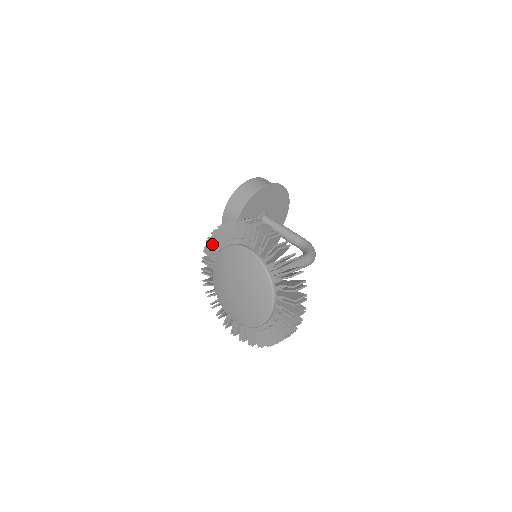
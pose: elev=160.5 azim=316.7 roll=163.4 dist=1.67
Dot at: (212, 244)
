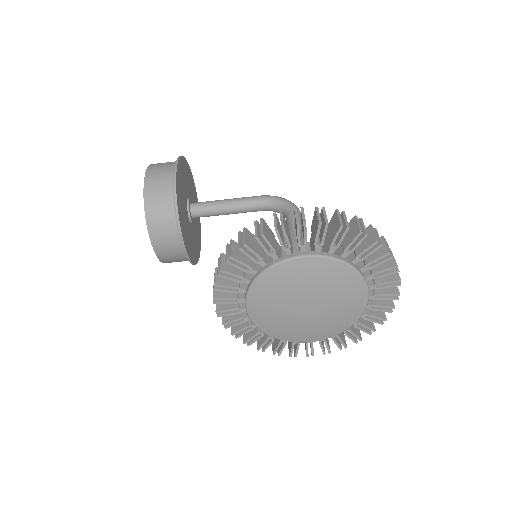
Dot at: (227, 287)
